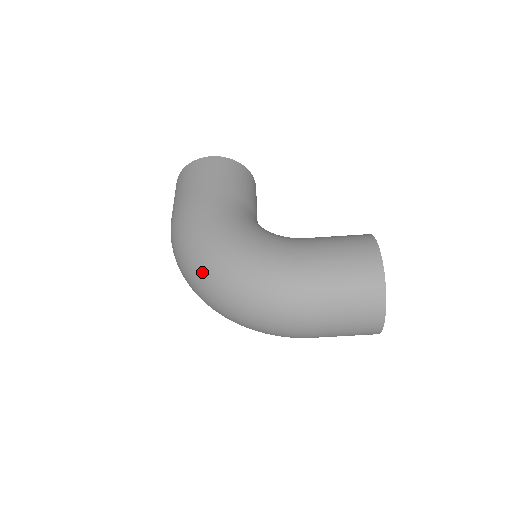
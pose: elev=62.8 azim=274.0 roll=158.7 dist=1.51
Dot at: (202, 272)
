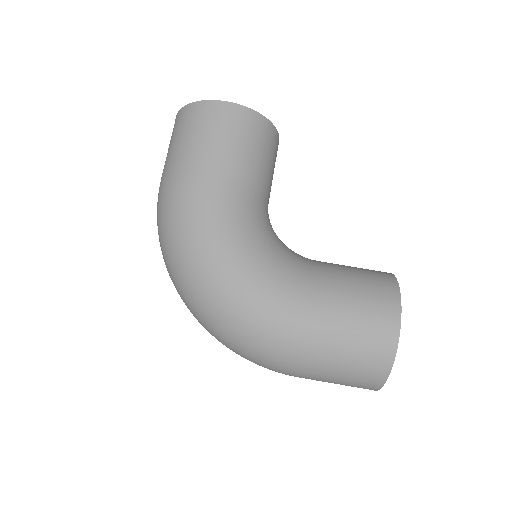
Dot at: (185, 285)
